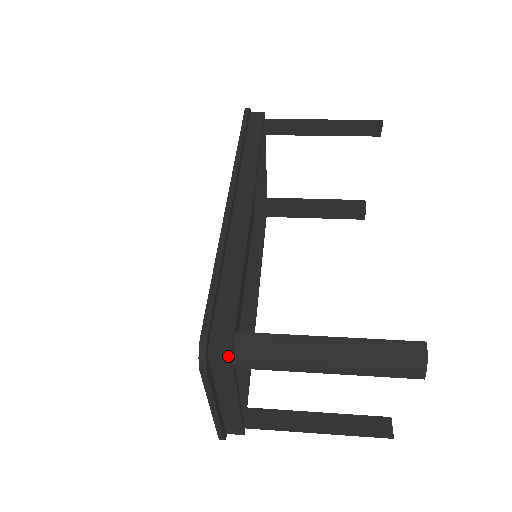
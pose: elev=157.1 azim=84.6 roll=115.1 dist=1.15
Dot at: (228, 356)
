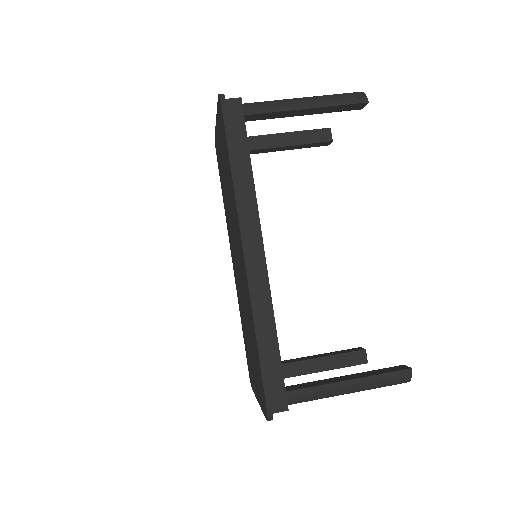
Dot at: (286, 410)
